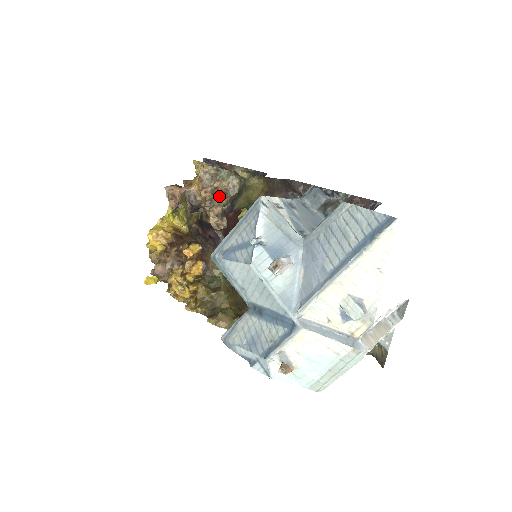
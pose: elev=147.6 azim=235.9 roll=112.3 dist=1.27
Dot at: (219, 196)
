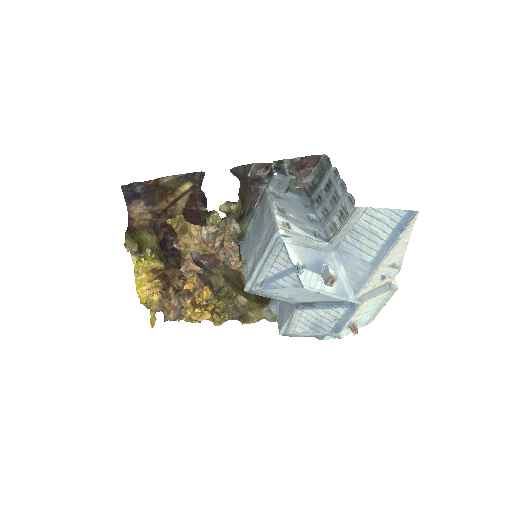
Dot at: (232, 246)
